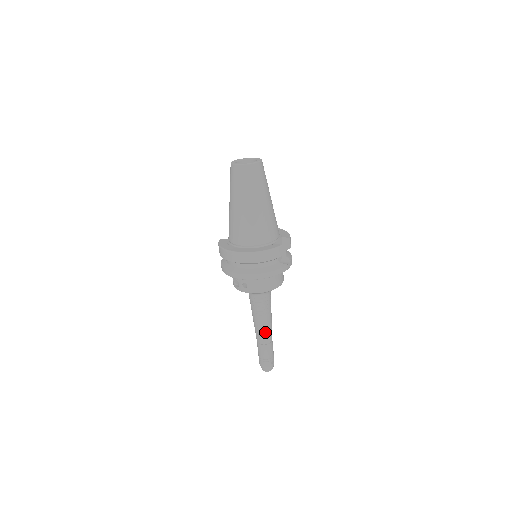
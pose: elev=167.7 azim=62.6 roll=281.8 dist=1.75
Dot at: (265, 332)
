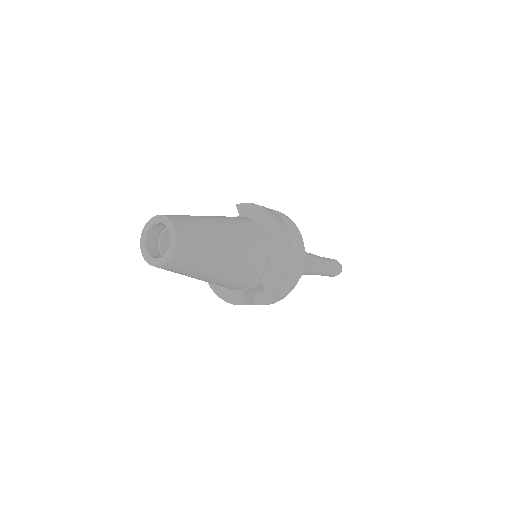
Dot at: occluded
